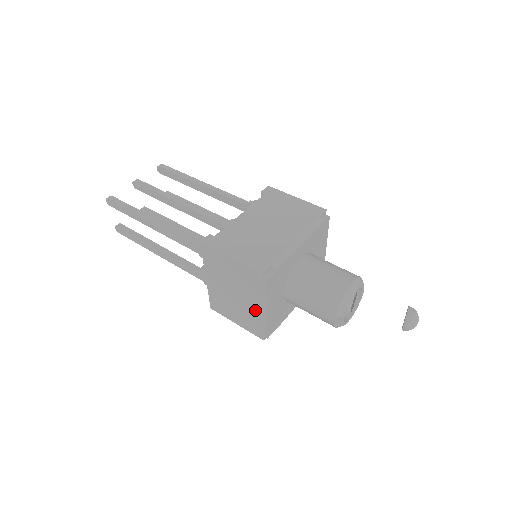
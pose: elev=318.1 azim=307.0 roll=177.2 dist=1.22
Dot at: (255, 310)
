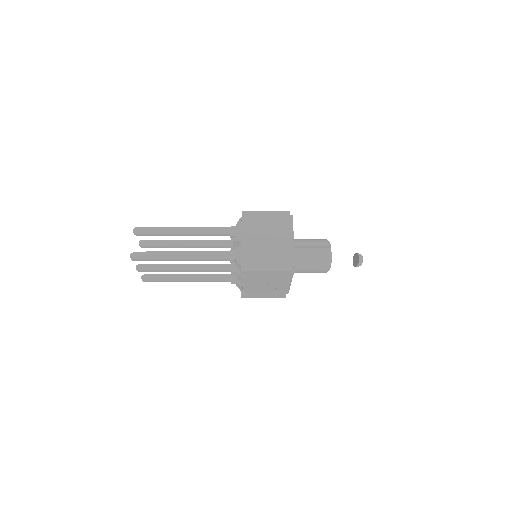
Dot at: (285, 244)
